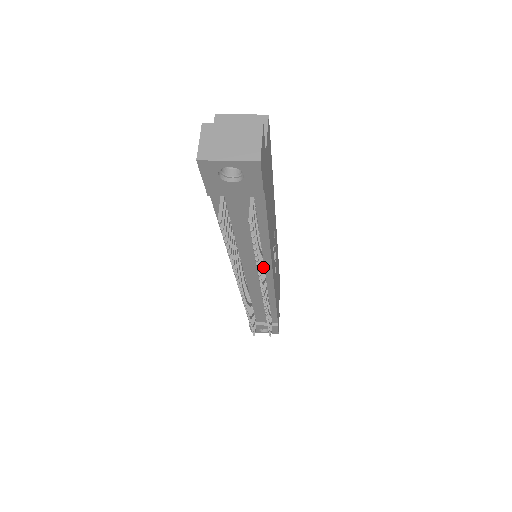
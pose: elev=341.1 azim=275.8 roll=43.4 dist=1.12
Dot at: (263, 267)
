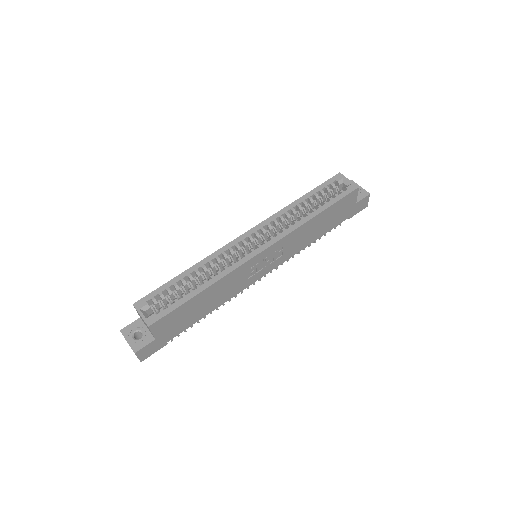
Dot at: occluded
